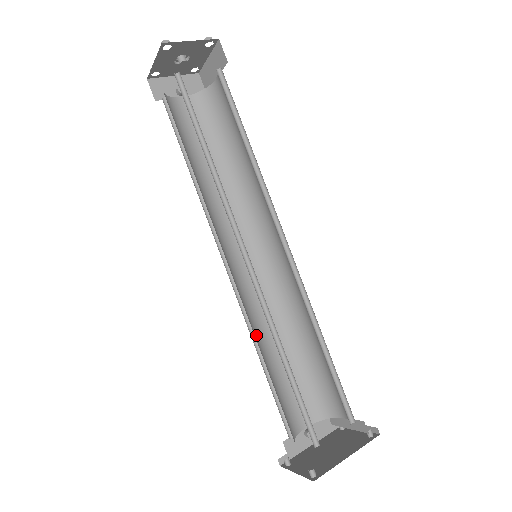
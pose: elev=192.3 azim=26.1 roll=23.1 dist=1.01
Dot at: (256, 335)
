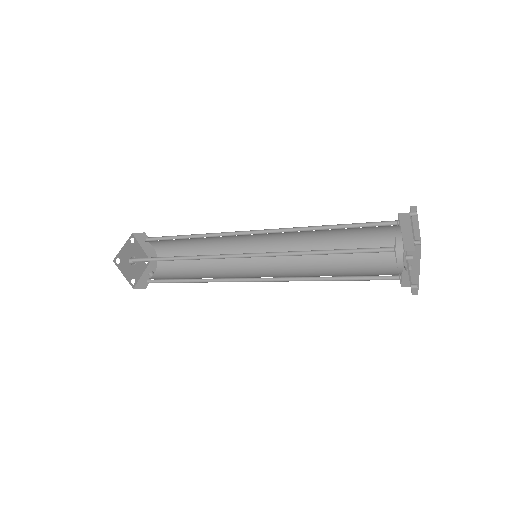
Dot at: (309, 277)
